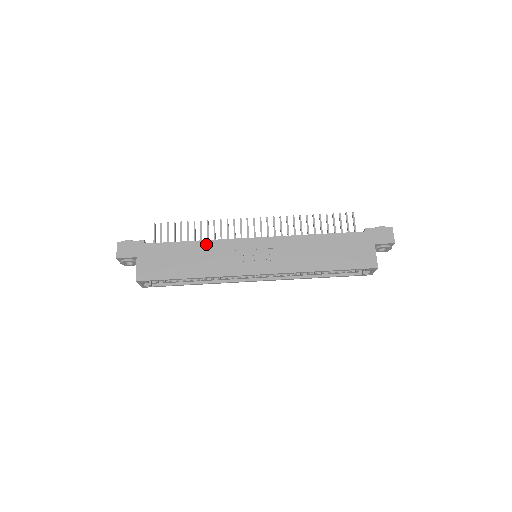
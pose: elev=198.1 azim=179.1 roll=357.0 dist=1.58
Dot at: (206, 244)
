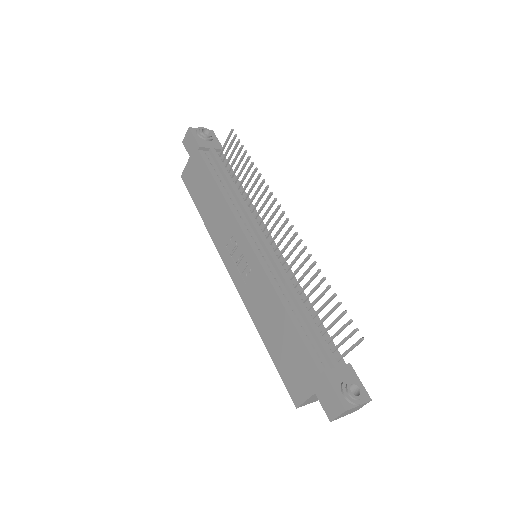
Dot at: (223, 203)
